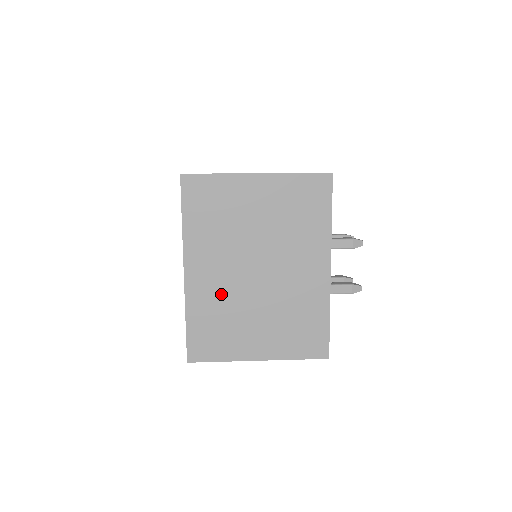
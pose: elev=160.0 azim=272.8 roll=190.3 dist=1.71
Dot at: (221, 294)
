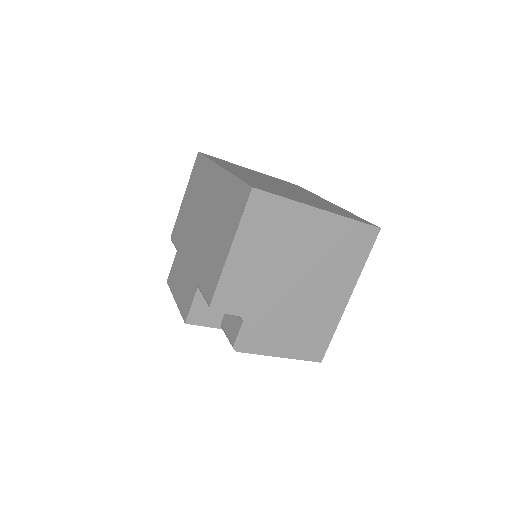
Dot at: (259, 181)
